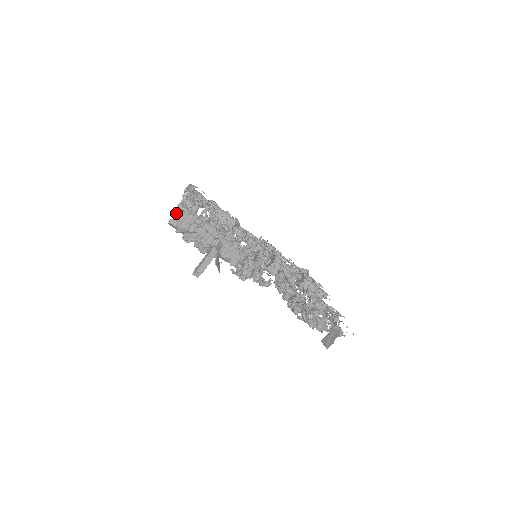
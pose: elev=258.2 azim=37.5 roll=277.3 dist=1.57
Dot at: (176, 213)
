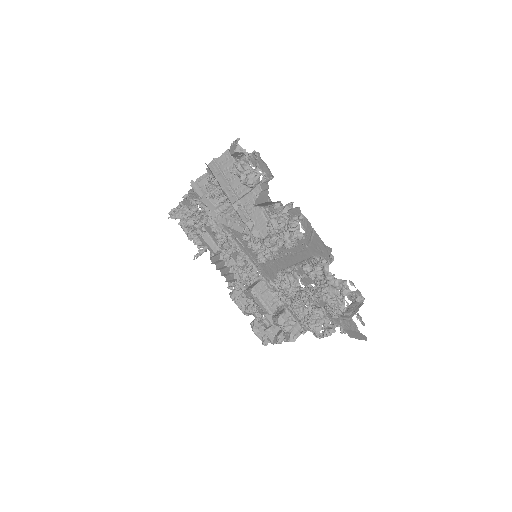
Dot at: (221, 155)
